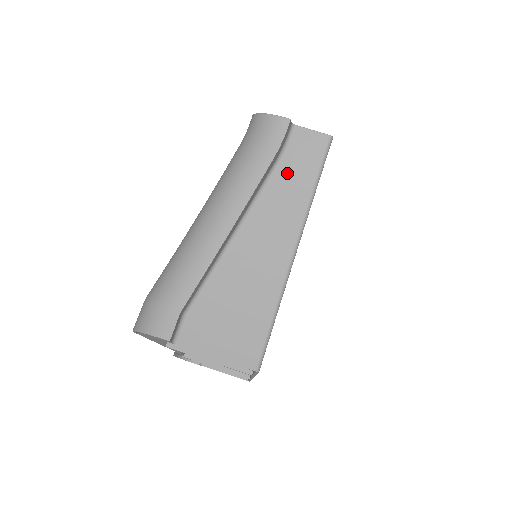
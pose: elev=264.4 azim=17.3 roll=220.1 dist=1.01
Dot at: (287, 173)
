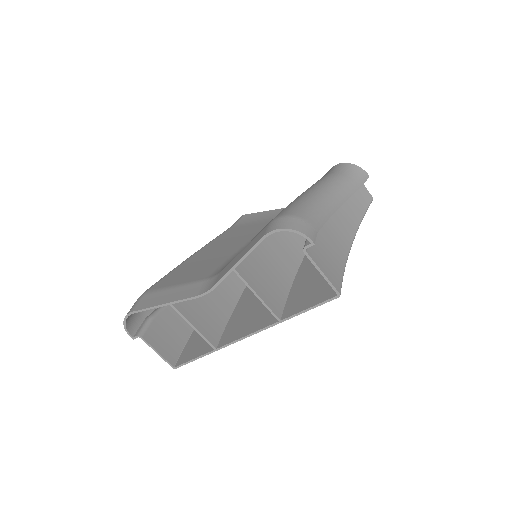
Dot at: (354, 202)
